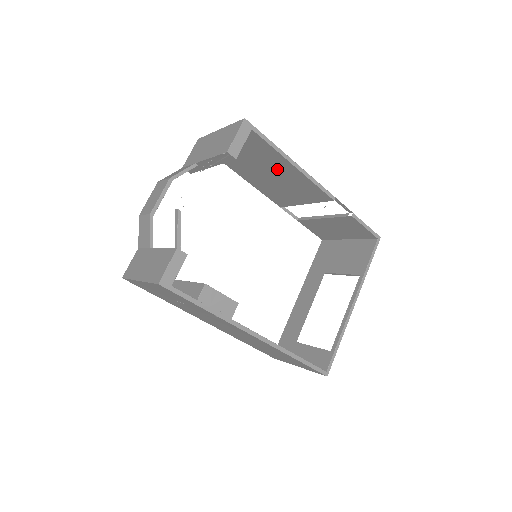
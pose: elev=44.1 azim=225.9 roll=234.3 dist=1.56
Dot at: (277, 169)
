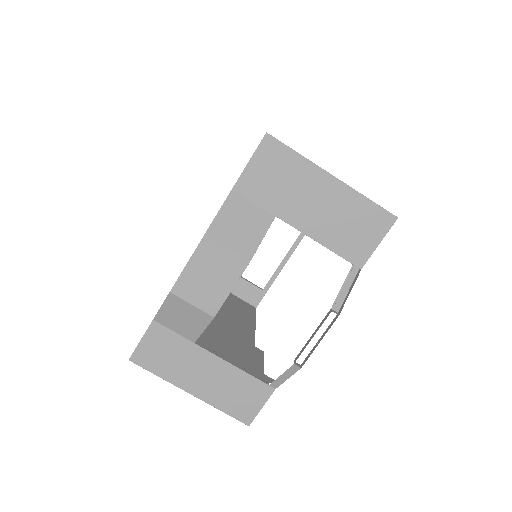
Dot at: occluded
